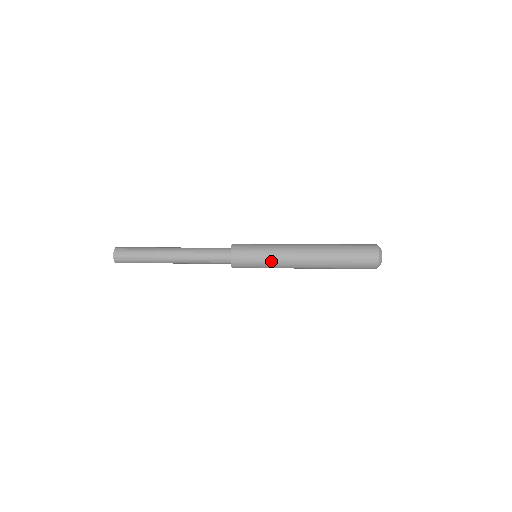
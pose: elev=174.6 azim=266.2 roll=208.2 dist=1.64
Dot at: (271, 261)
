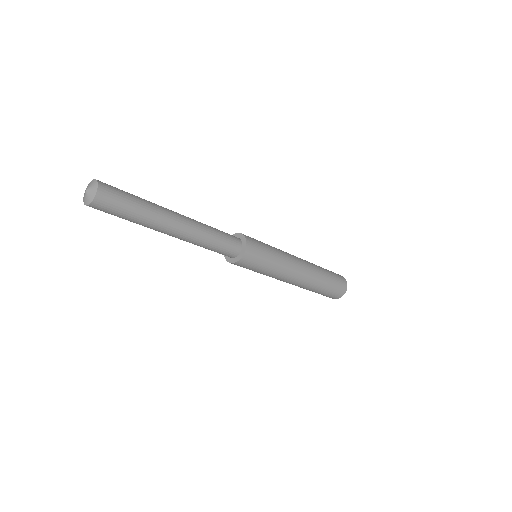
Dot at: (278, 266)
